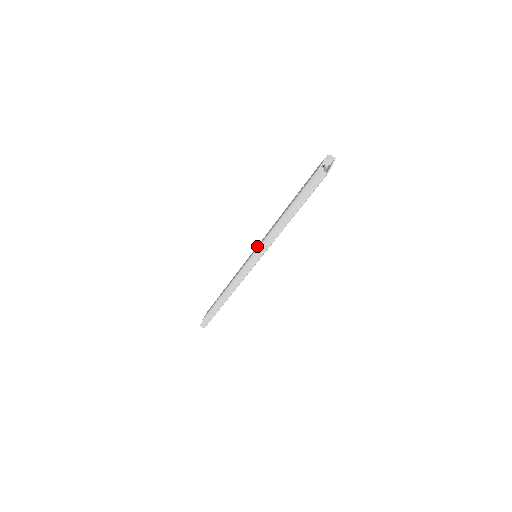
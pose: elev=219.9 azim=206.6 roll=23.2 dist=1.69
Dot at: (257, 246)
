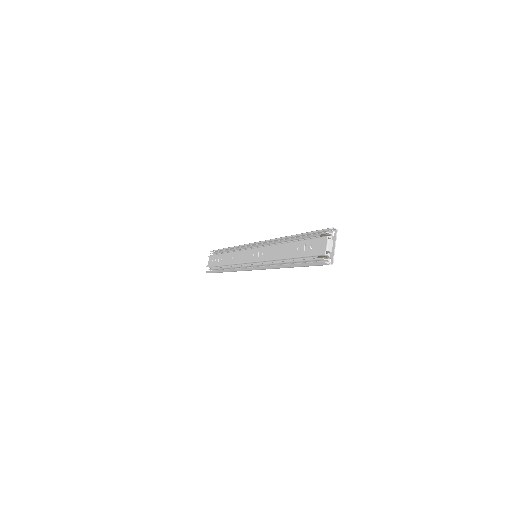
Dot at: (256, 252)
